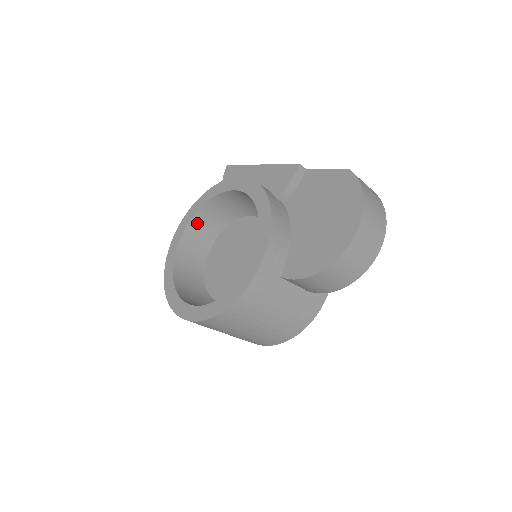
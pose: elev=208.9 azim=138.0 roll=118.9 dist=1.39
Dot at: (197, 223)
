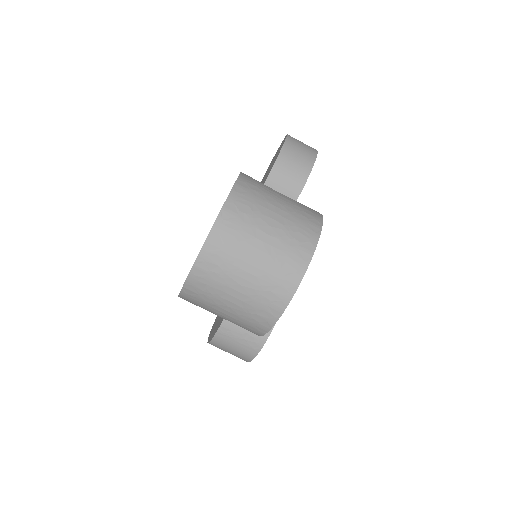
Dot at: occluded
